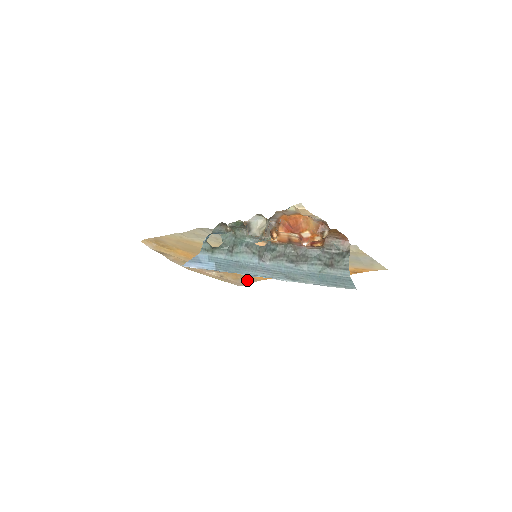
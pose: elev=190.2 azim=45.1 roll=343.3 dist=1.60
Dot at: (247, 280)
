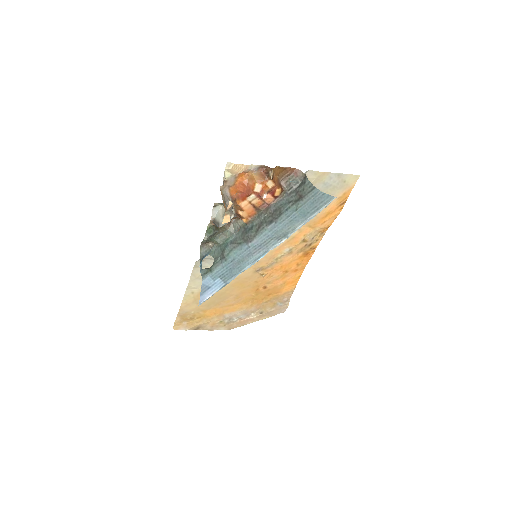
Dot at: (284, 299)
